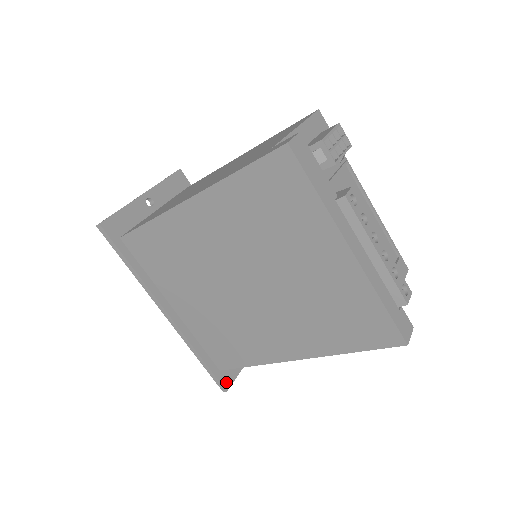
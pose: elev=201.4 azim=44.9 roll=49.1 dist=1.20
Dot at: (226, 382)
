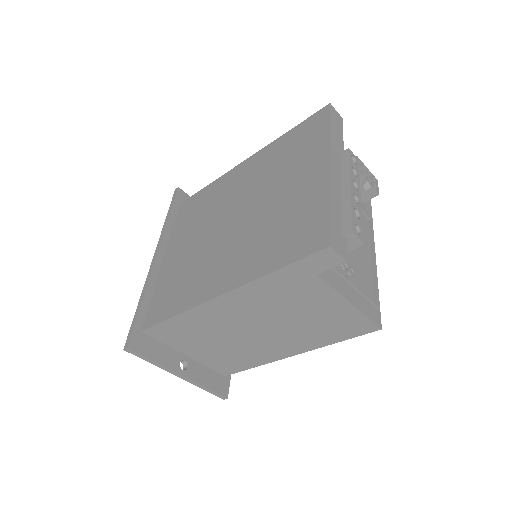
Dot at: (135, 344)
